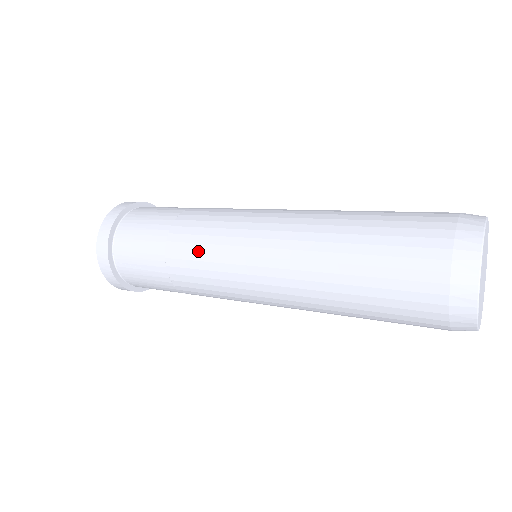
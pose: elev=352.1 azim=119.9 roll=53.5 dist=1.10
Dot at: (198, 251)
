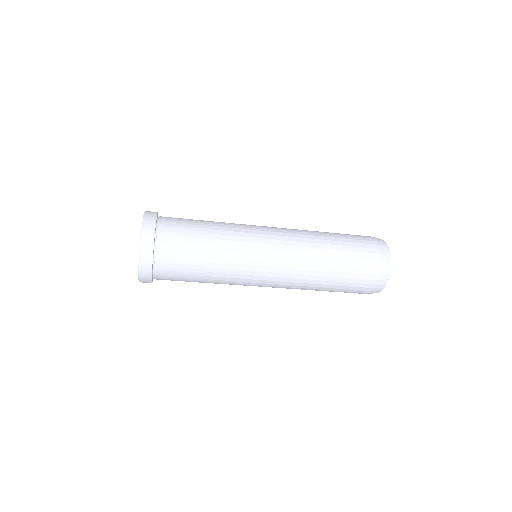
Dot at: (237, 246)
